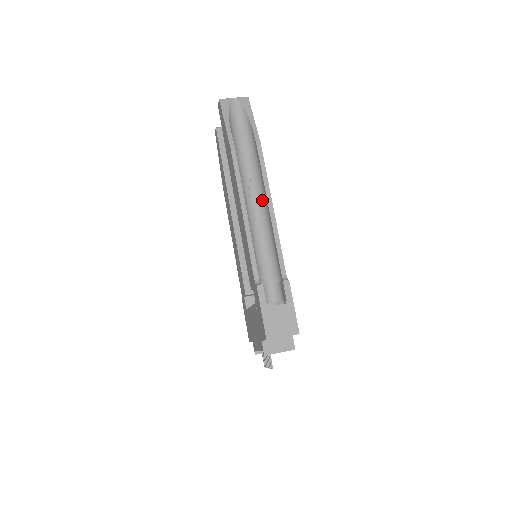
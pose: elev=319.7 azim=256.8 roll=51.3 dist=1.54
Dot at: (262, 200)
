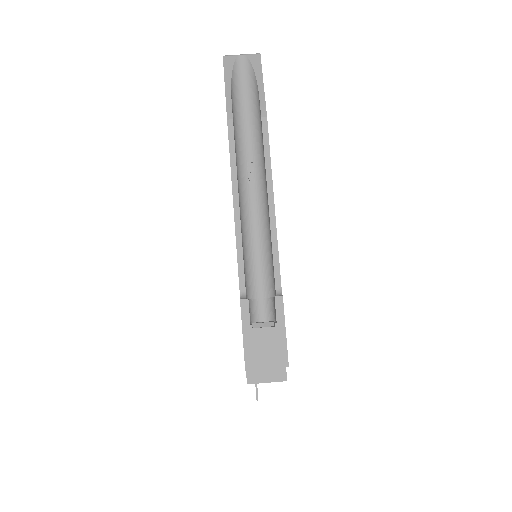
Dot at: (263, 189)
